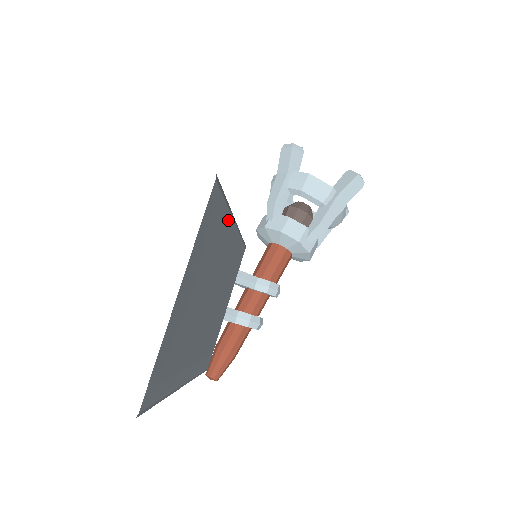
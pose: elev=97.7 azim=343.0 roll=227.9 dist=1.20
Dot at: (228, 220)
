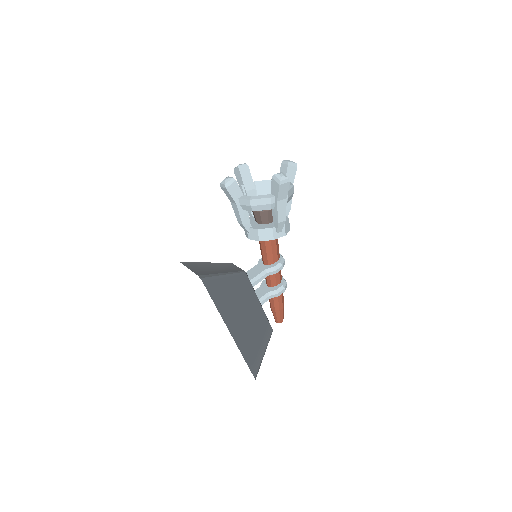
Dot at: (225, 281)
